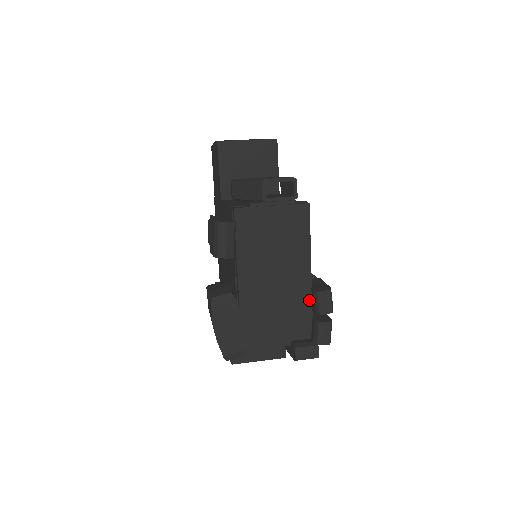
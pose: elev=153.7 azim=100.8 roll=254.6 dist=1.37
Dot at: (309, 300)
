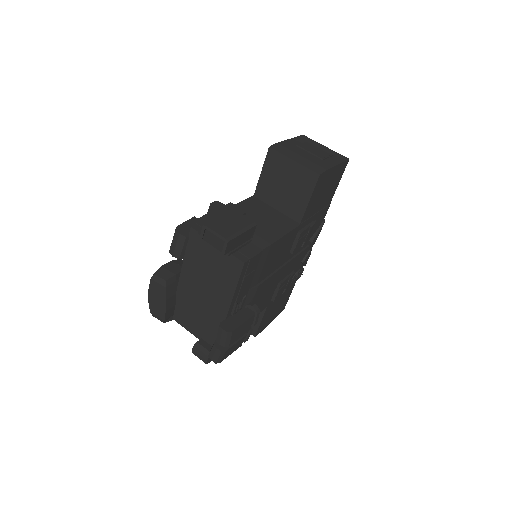
Dot at: occluded
